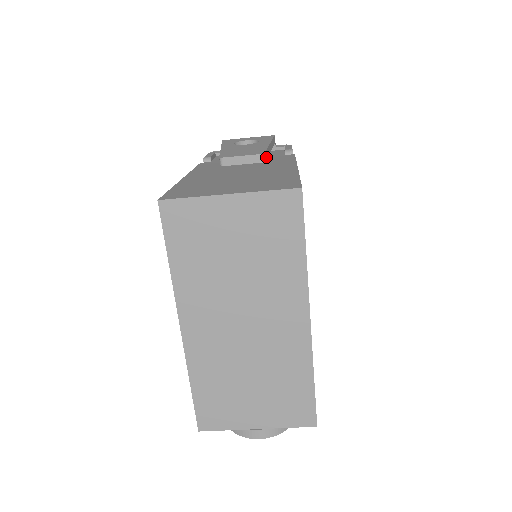
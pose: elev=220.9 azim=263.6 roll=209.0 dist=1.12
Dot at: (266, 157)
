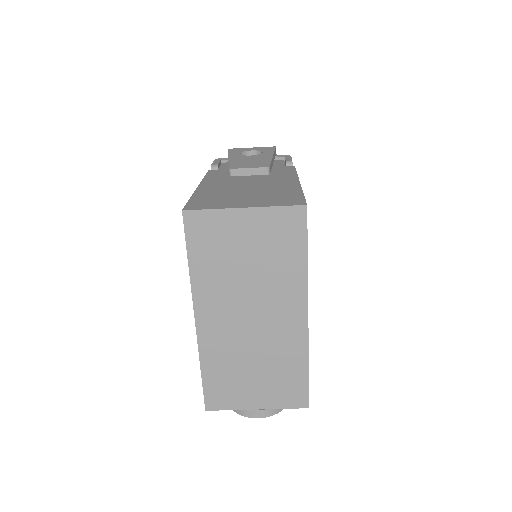
Dot at: (270, 169)
